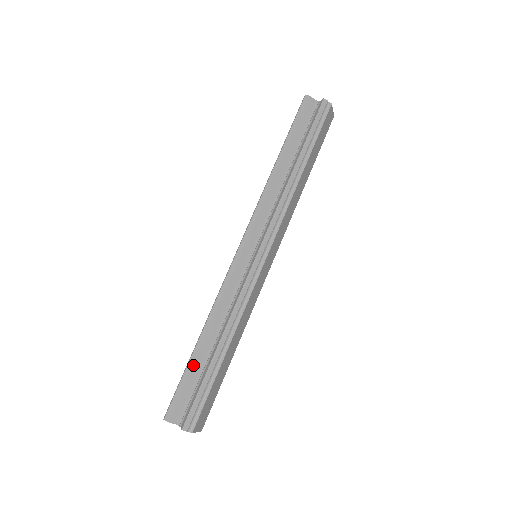
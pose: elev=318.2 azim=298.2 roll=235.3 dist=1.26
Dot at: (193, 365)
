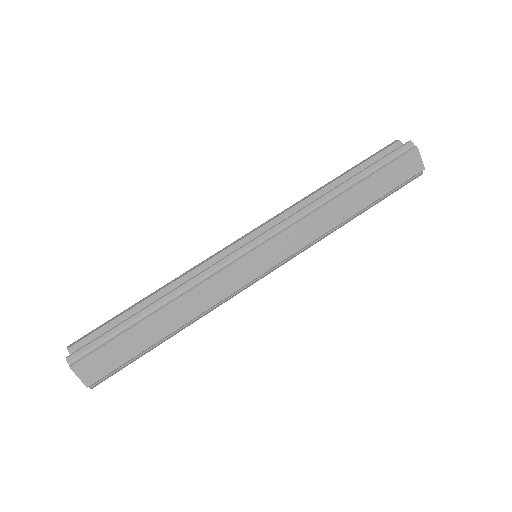
Dot at: (126, 313)
